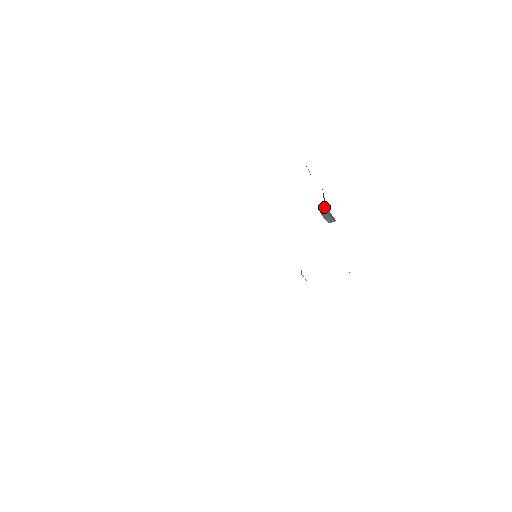
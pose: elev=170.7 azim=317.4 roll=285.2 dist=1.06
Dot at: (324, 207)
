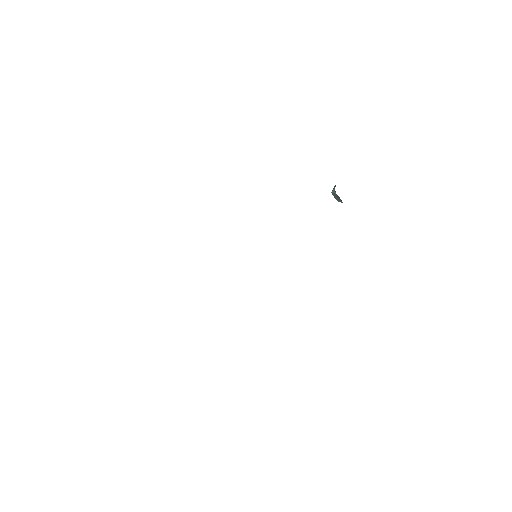
Dot at: (334, 192)
